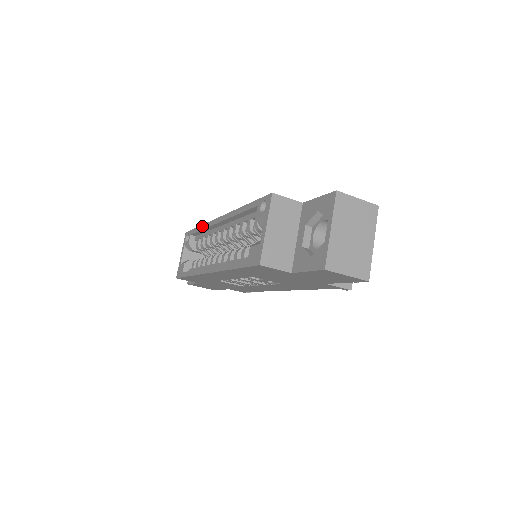
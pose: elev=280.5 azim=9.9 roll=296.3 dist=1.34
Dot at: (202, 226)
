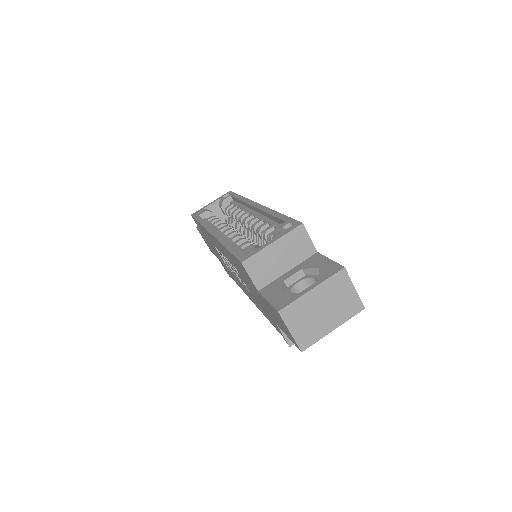
Dot at: (243, 197)
